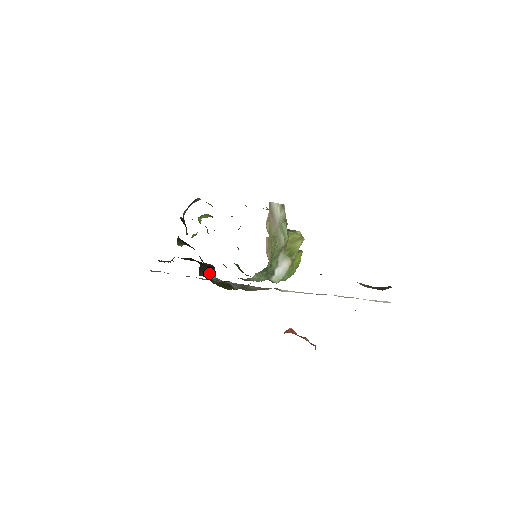
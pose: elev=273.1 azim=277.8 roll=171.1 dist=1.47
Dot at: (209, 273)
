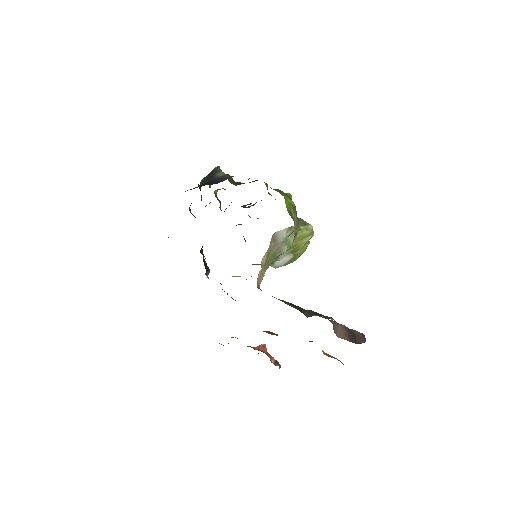
Dot at: (206, 266)
